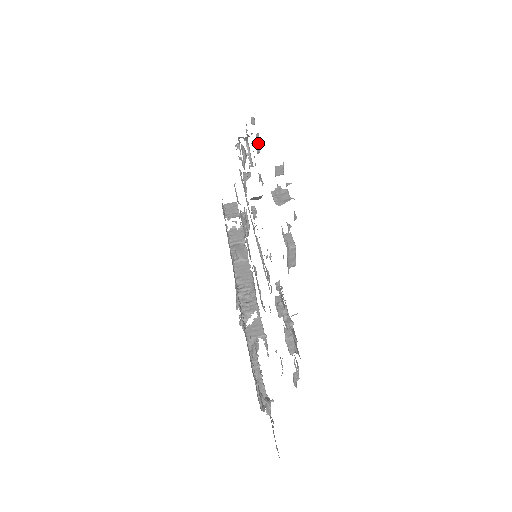
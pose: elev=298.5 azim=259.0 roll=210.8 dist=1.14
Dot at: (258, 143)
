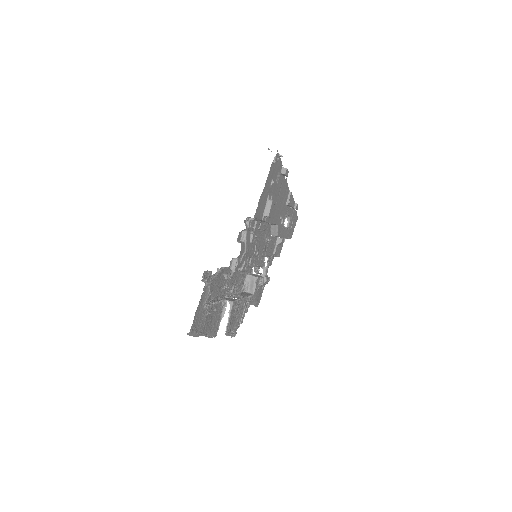
Dot at: (289, 198)
